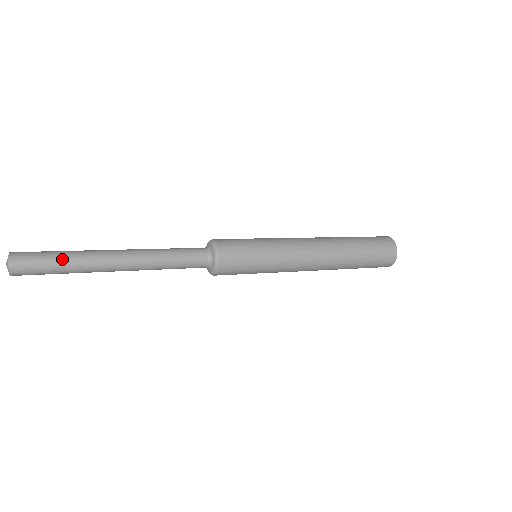
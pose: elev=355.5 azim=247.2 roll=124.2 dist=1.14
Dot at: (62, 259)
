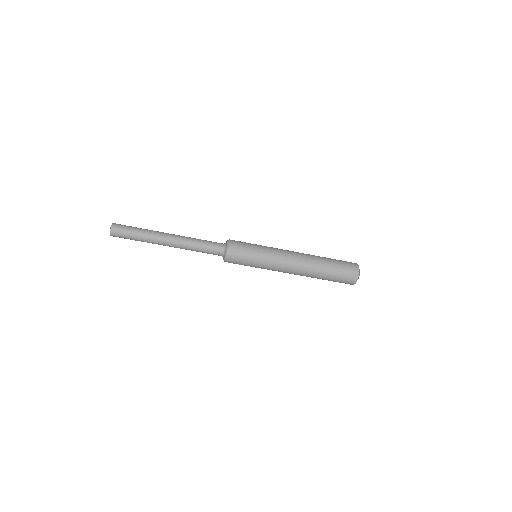
Dot at: (140, 228)
